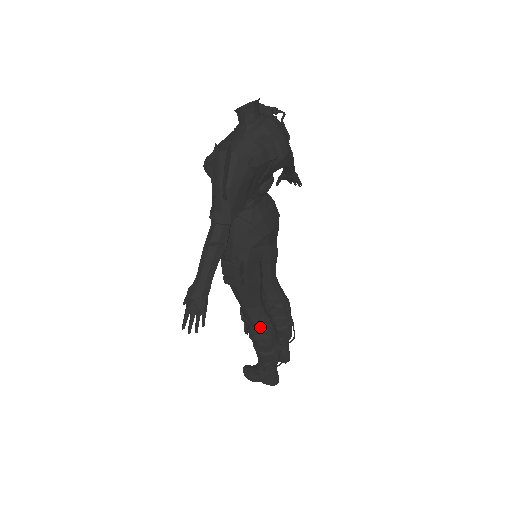
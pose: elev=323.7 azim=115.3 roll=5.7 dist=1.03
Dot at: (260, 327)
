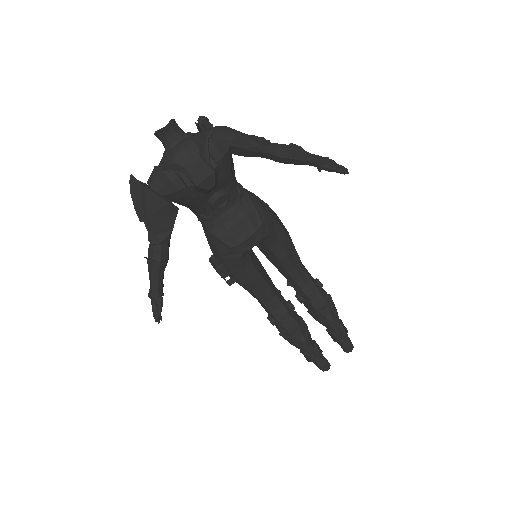
Dot at: (275, 320)
